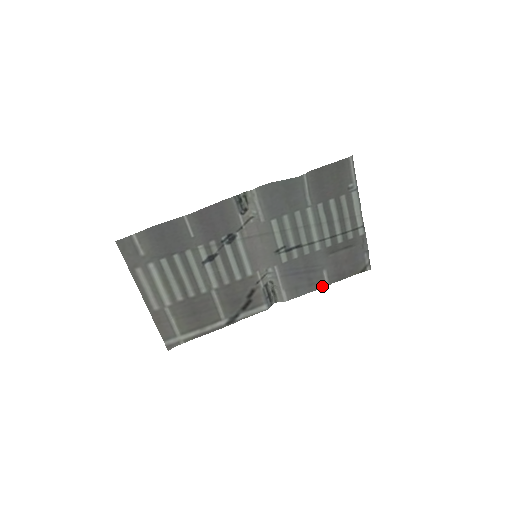
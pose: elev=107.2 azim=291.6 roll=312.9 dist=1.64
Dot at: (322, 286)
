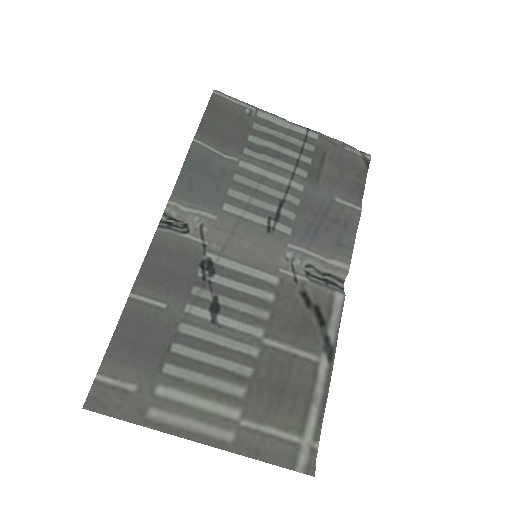
Dot at: (356, 215)
